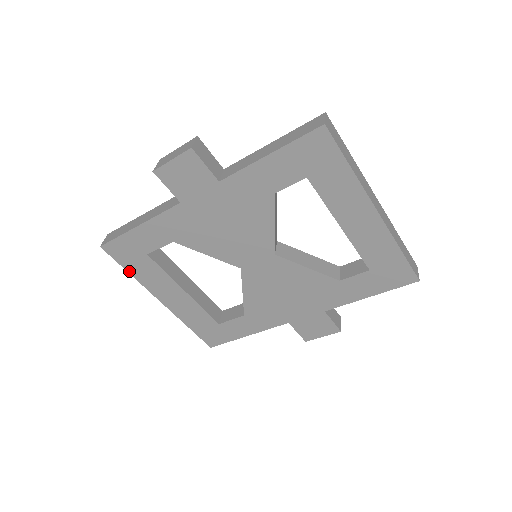
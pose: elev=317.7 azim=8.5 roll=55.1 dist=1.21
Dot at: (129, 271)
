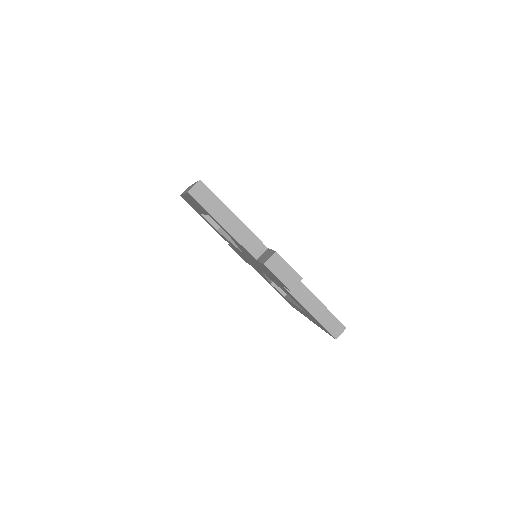
Dot at: (187, 194)
